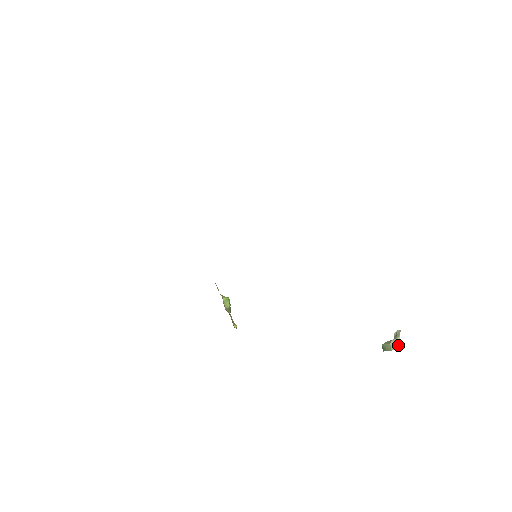
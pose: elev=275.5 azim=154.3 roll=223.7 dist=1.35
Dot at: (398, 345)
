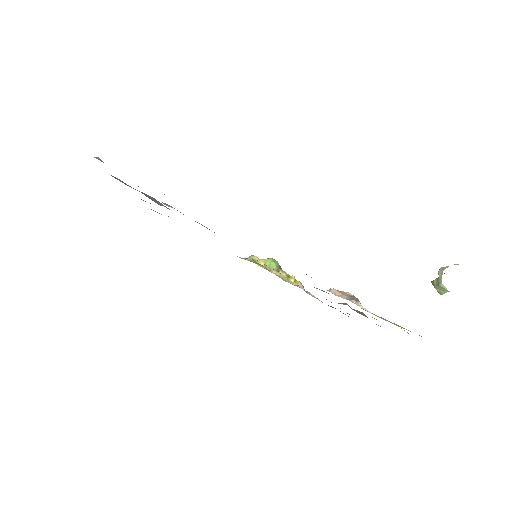
Dot at: (444, 290)
